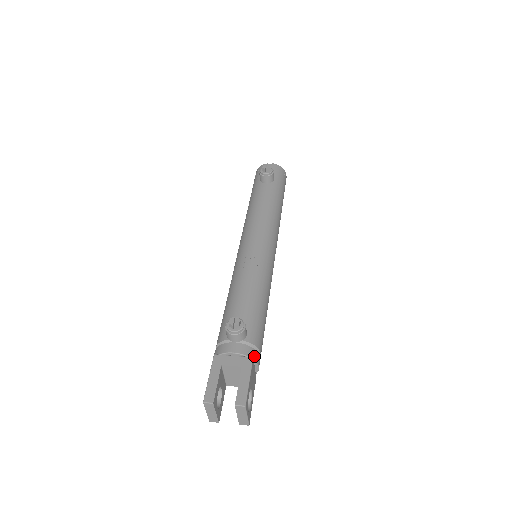
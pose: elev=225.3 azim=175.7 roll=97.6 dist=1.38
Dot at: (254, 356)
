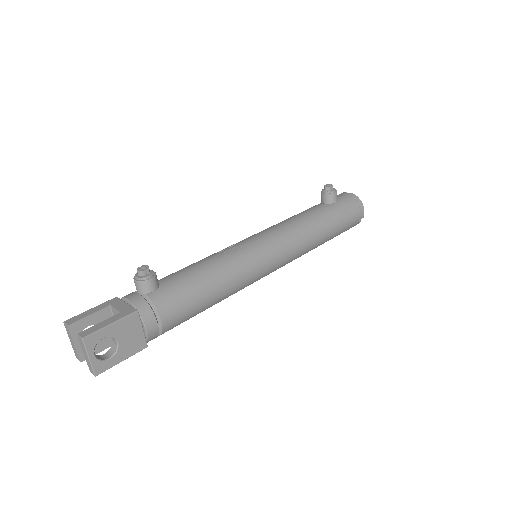
Dot at: (144, 313)
